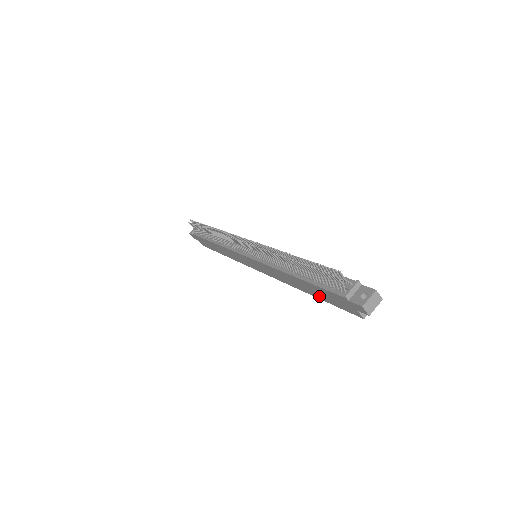
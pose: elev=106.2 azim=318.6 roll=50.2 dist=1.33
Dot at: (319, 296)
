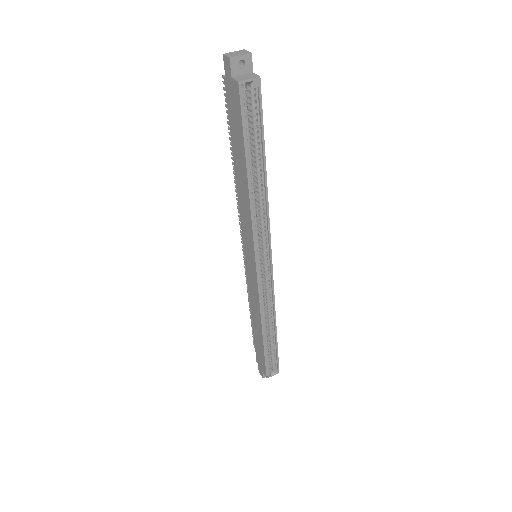
Dot at: (242, 152)
